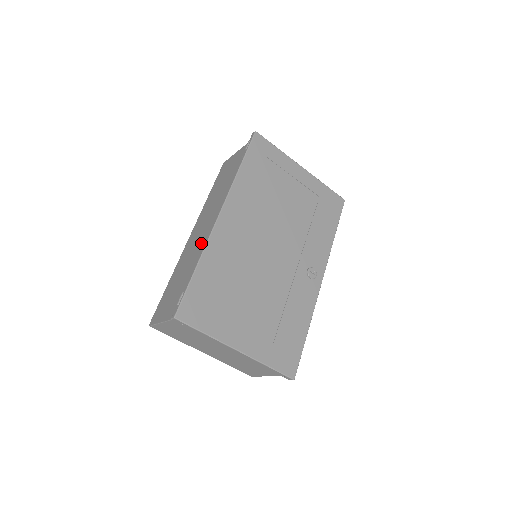
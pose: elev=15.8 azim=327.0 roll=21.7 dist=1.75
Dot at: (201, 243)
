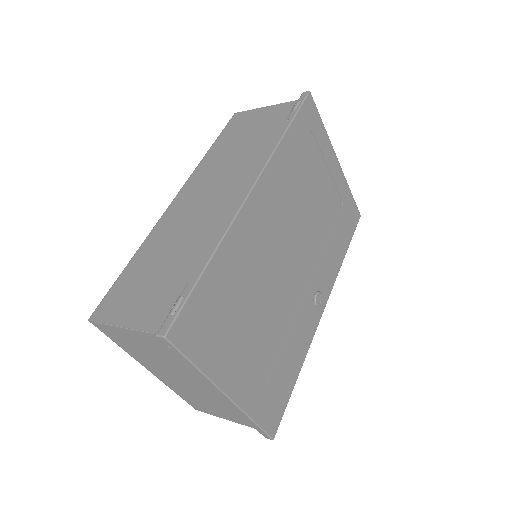
Dot at: (207, 221)
